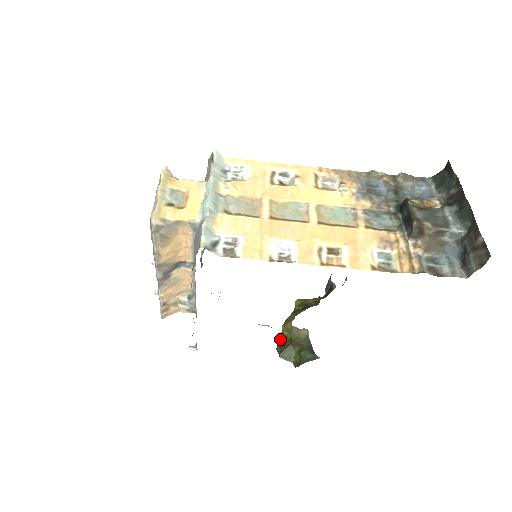
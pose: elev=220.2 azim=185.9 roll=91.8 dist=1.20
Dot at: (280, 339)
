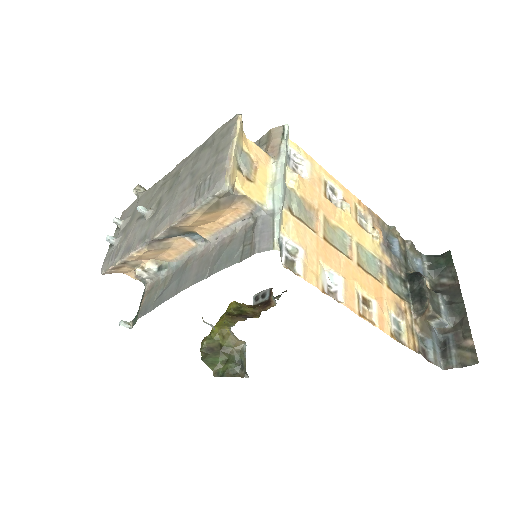
Dot at: (209, 340)
